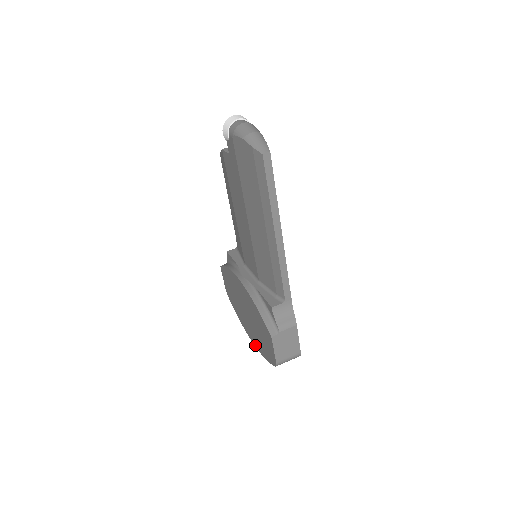
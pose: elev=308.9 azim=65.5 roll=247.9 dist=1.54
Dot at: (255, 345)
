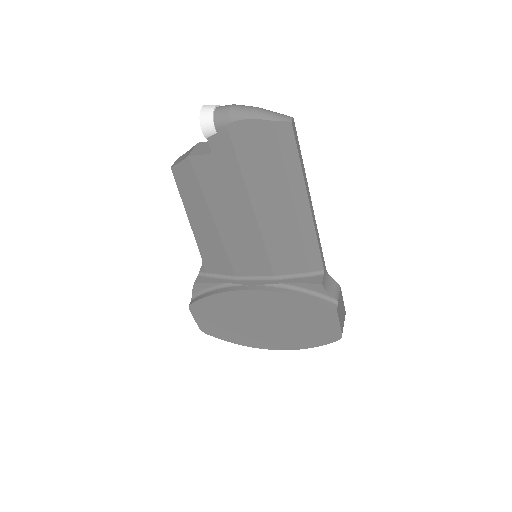
Dot at: (283, 349)
